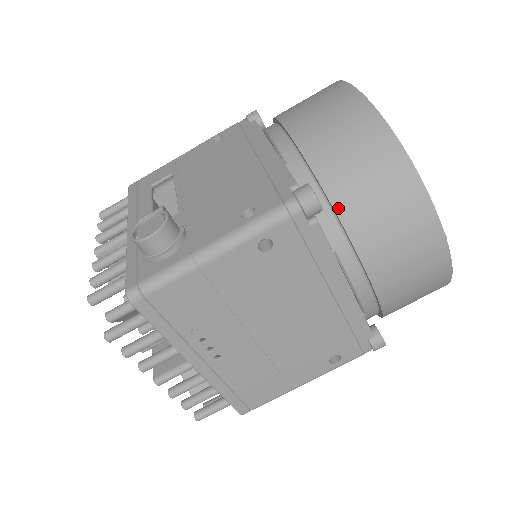
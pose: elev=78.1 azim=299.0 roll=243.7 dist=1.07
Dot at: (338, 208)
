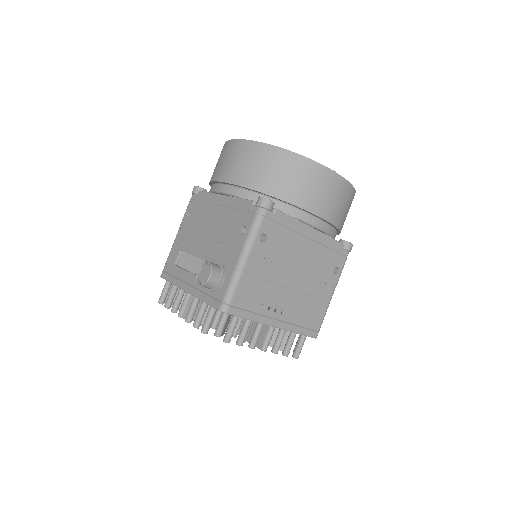
Dot at: (280, 197)
